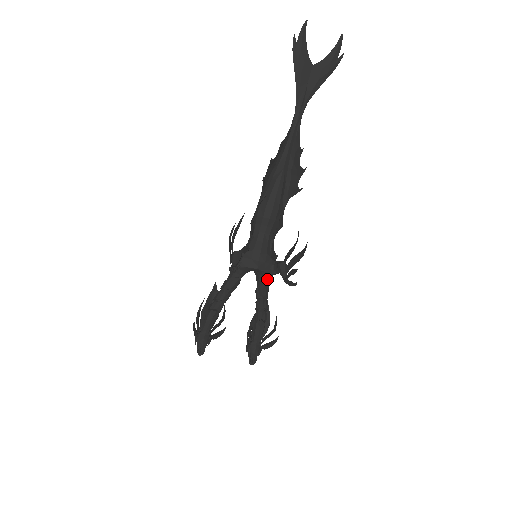
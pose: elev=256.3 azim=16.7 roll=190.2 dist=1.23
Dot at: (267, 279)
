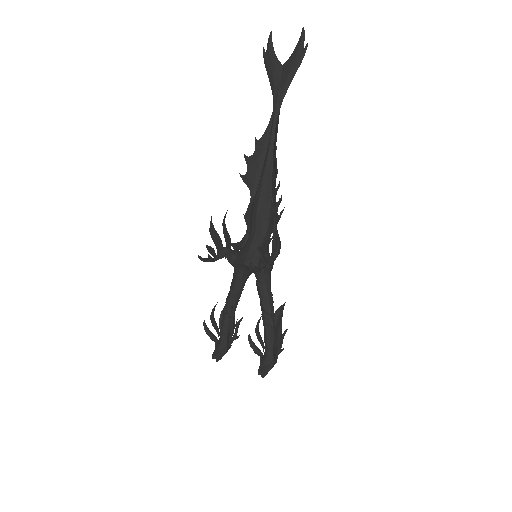
Dot at: (262, 277)
